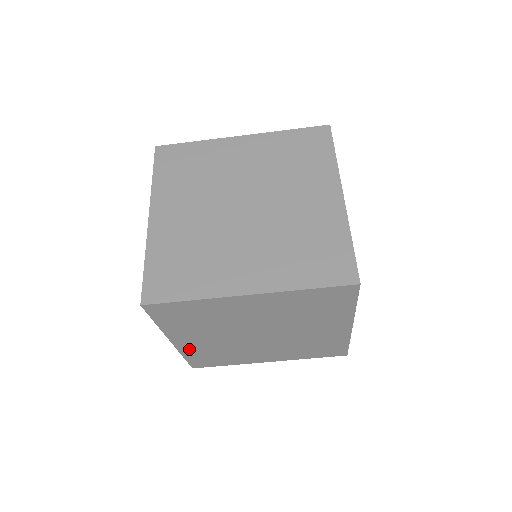
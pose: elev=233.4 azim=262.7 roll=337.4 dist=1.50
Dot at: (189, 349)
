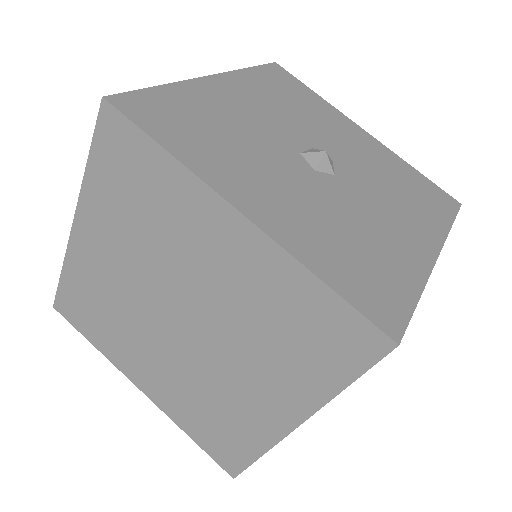
Dot at: (170, 406)
